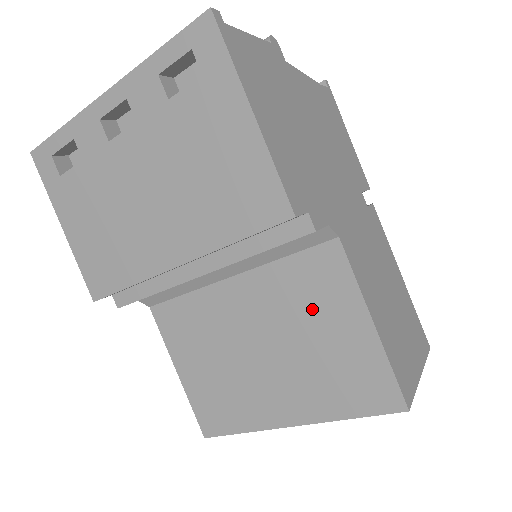
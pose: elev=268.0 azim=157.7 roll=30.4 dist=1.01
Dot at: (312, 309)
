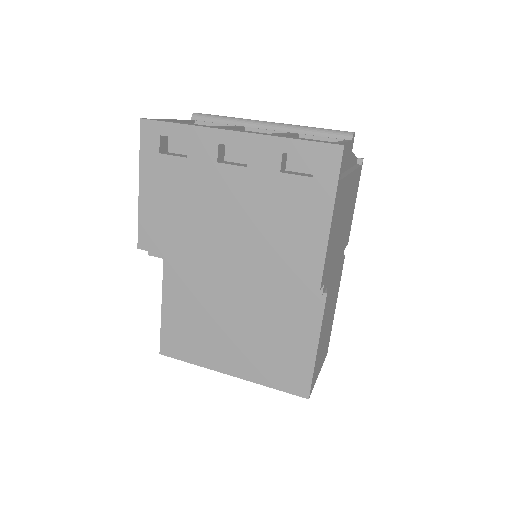
Dot at: (285, 321)
